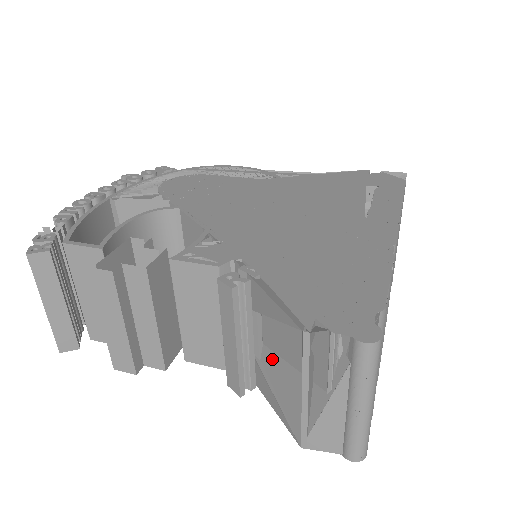
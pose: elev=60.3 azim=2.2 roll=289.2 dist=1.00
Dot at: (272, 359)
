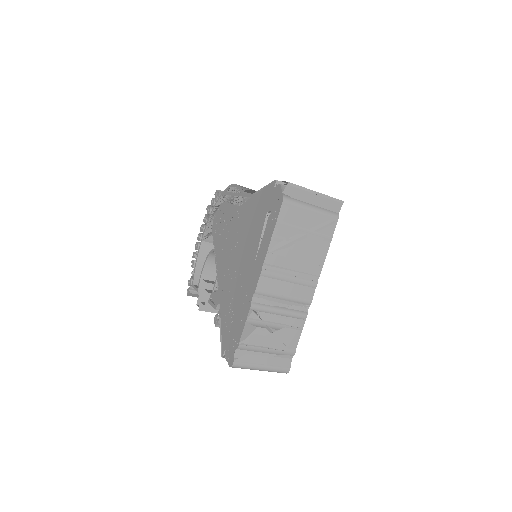
Dot at: occluded
